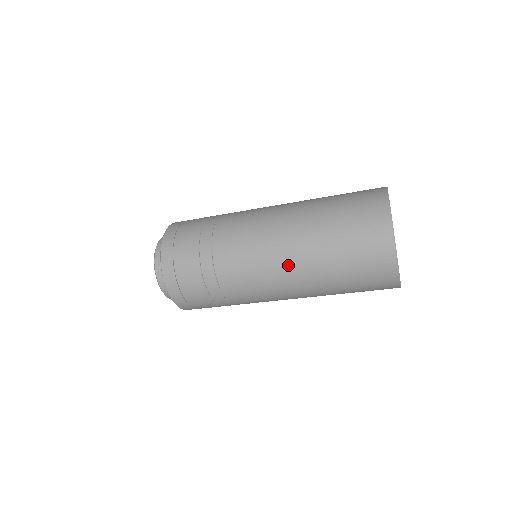
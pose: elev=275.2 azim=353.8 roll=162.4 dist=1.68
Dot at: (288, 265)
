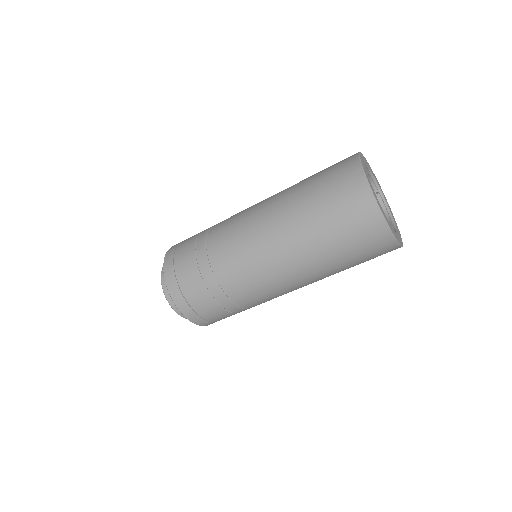
Dot at: (293, 273)
